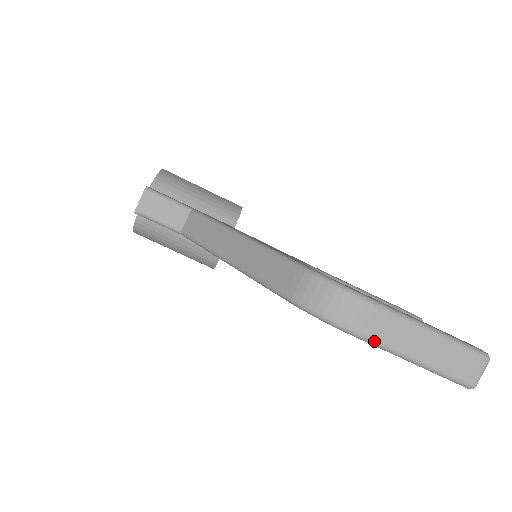
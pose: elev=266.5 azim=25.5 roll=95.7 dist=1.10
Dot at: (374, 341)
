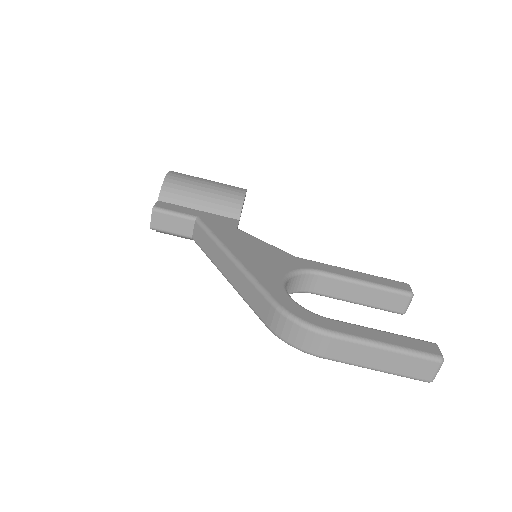
Dot at: (337, 360)
